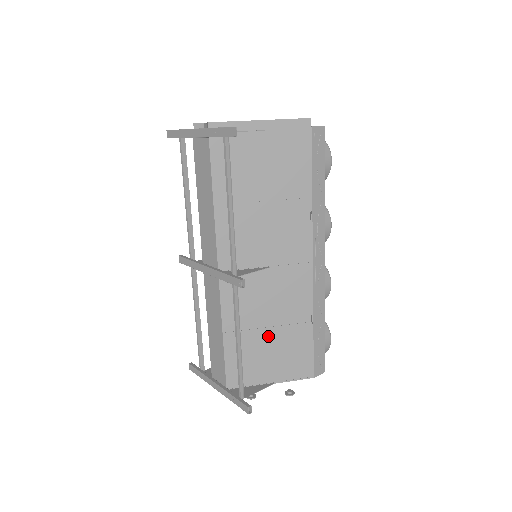
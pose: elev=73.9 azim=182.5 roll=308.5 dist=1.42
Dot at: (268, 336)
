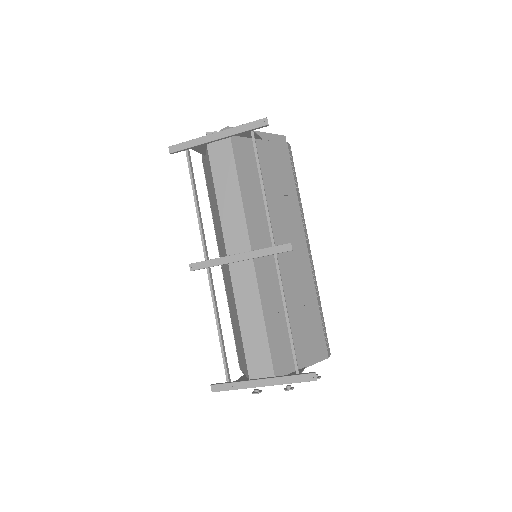
Dot at: (293, 318)
